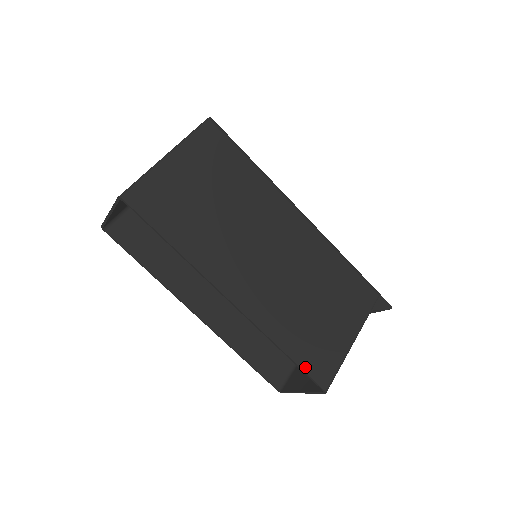
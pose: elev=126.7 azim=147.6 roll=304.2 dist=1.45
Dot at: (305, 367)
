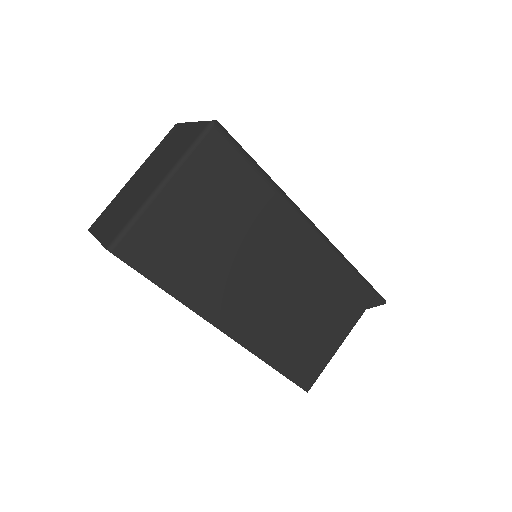
Dot at: (292, 377)
